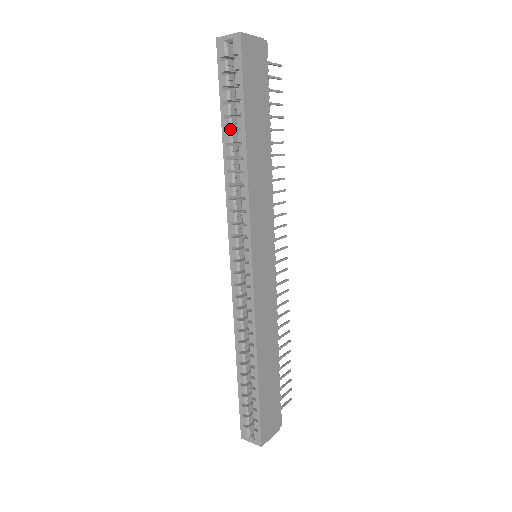
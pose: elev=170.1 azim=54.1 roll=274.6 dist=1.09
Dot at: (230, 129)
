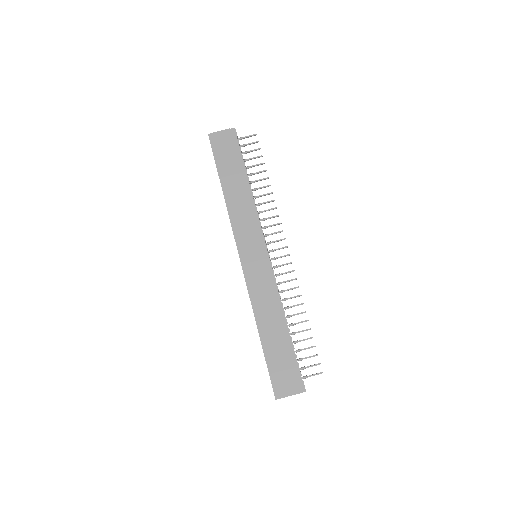
Dot at: occluded
